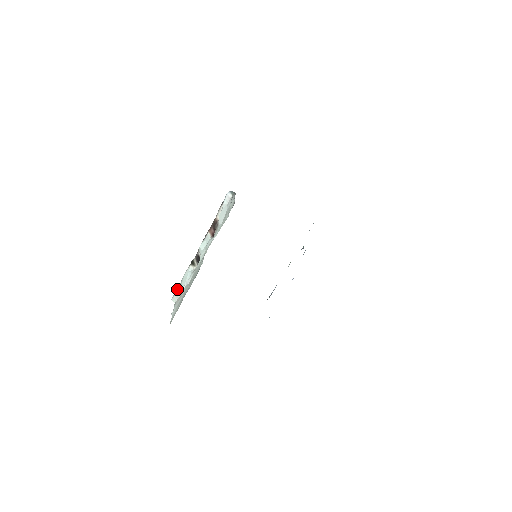
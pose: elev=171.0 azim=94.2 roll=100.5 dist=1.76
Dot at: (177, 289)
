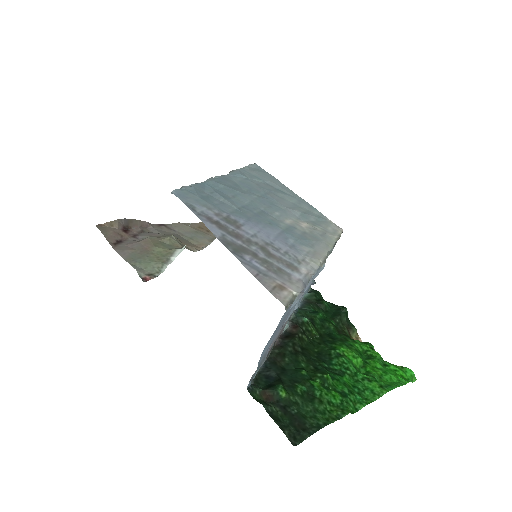
Dot at: occluded
